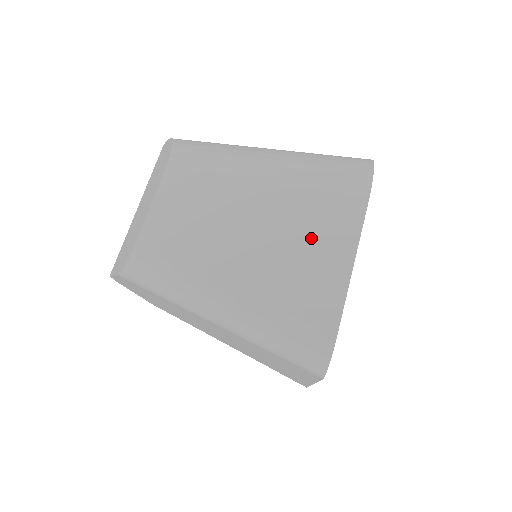
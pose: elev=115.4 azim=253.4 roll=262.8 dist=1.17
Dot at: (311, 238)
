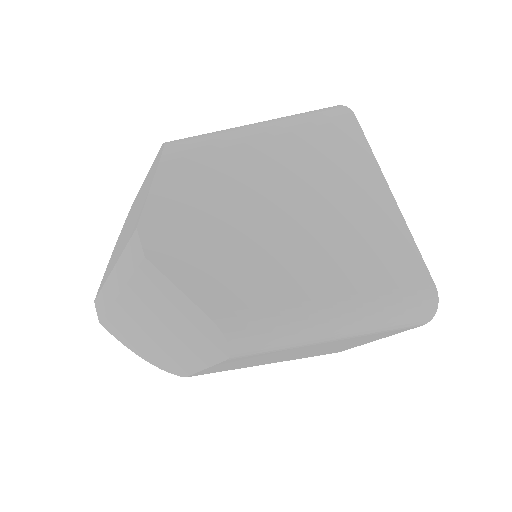
Dot at: occluded
